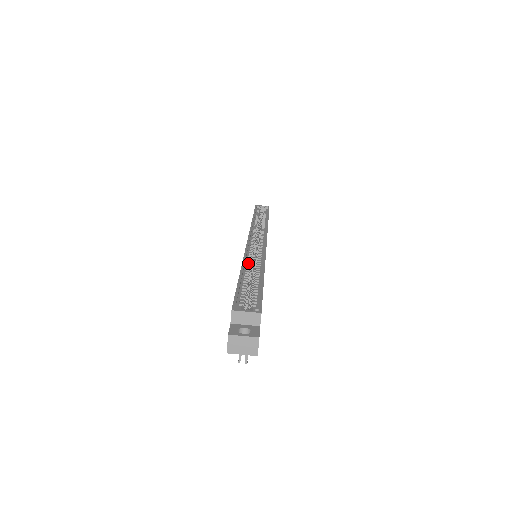
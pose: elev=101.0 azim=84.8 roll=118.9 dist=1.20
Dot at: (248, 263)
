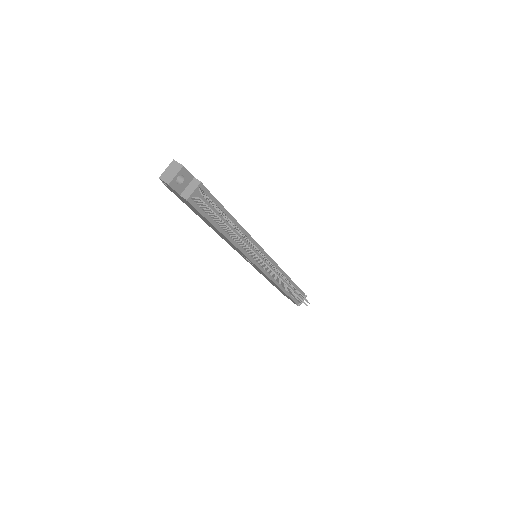
Dot at: occluded
